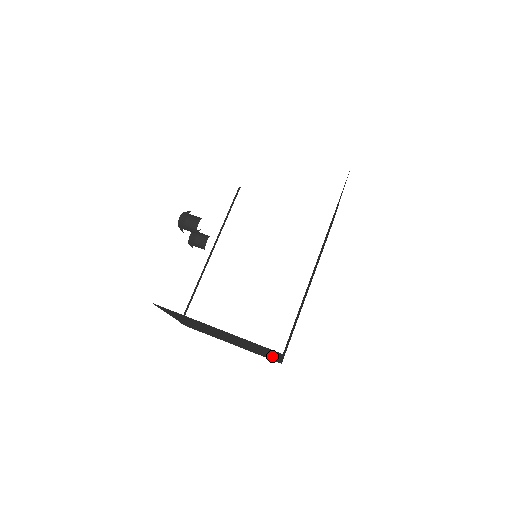
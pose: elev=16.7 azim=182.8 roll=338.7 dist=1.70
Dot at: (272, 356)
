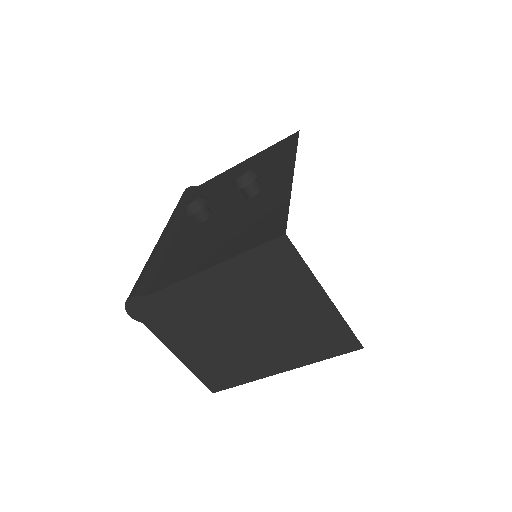
Dot at: (268, 367)
